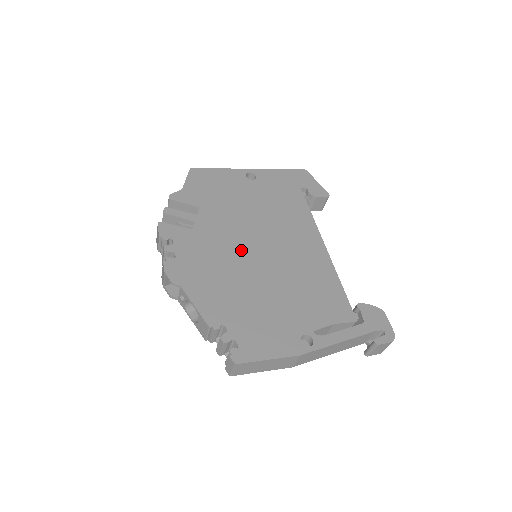
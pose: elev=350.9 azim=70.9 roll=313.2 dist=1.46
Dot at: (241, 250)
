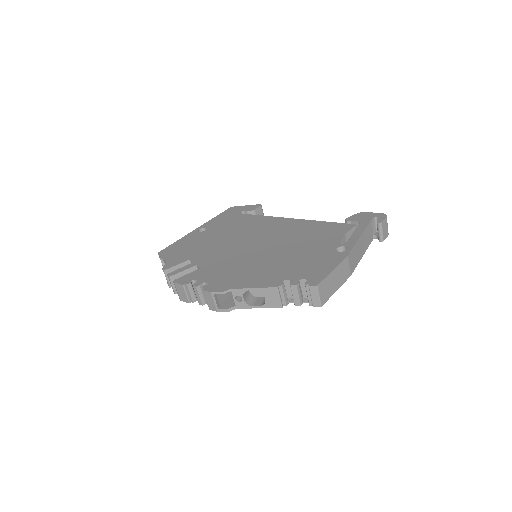
Dot at: (244, 253)
